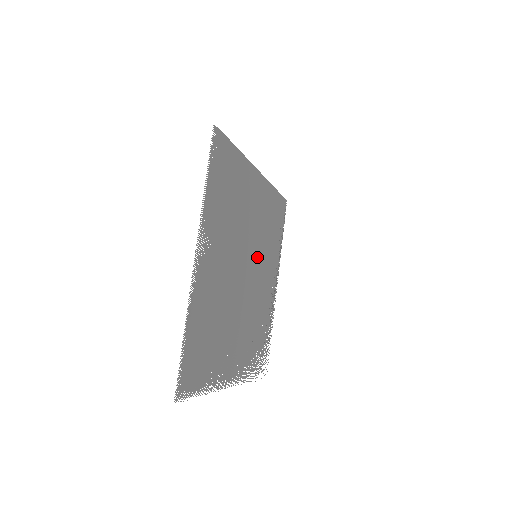
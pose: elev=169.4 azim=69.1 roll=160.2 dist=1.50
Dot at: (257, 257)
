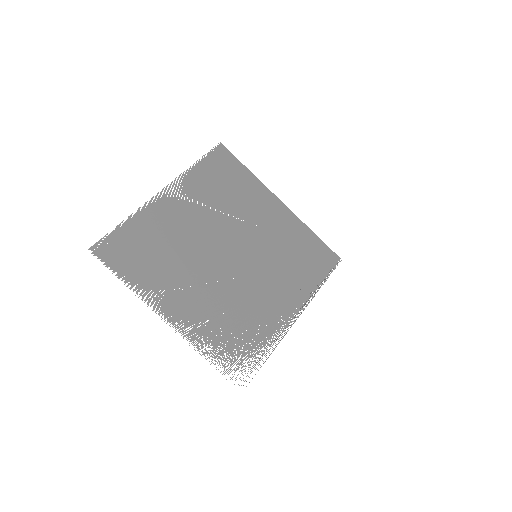
Dot at: (258, 259)
